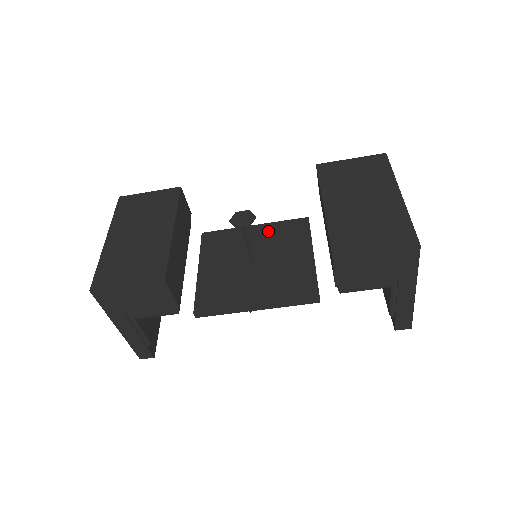
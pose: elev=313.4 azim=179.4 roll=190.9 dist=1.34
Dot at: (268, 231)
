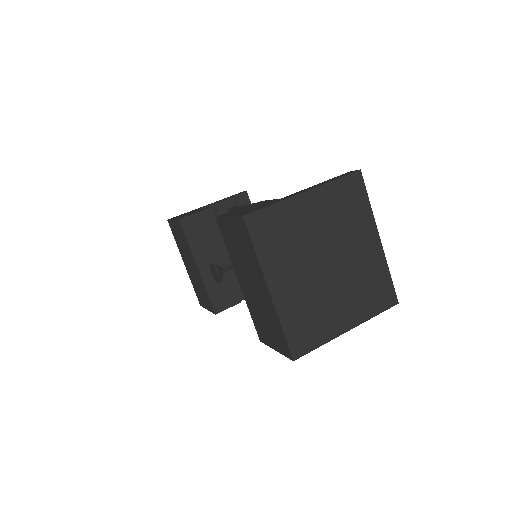
Dot at: occluded
